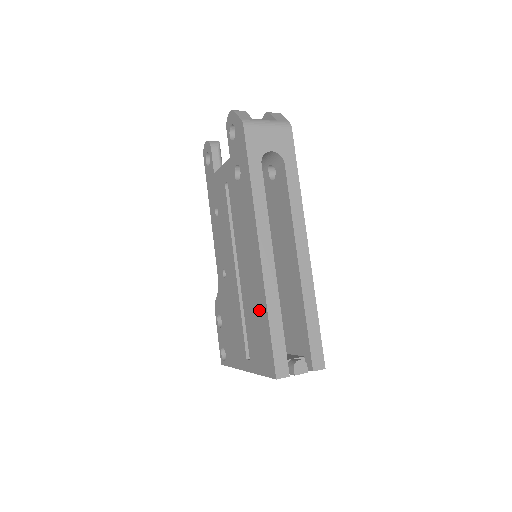
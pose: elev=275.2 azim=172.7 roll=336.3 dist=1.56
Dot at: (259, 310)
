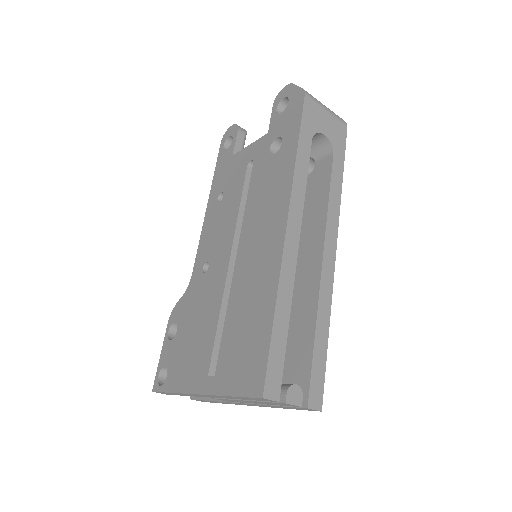
Dot at: (259, 303)
